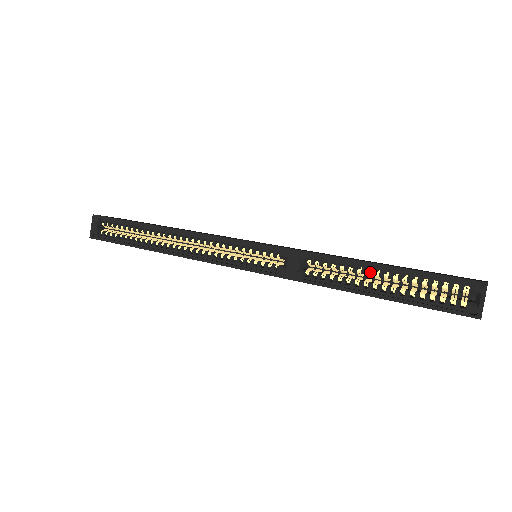
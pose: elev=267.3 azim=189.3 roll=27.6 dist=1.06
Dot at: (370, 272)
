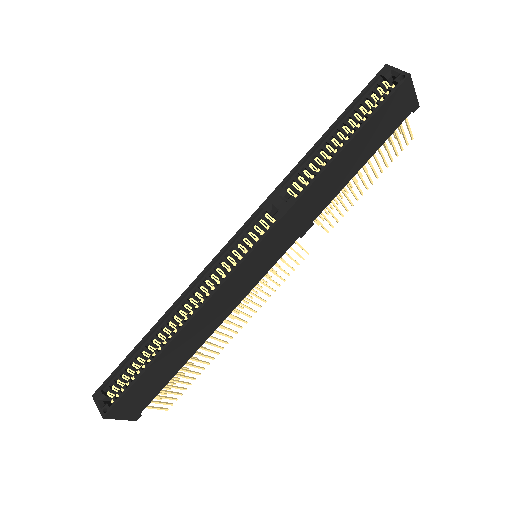
Dot at: (328, 143)
